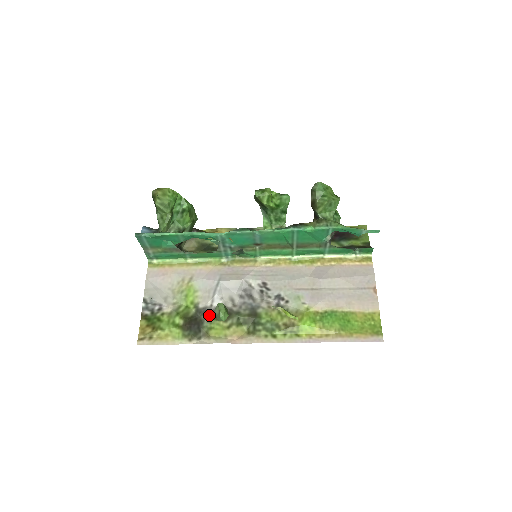
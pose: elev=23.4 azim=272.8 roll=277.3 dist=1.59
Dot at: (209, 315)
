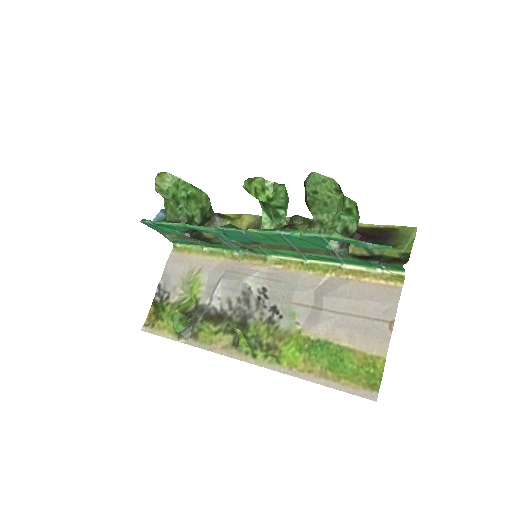
Dot at: (204, 314)
